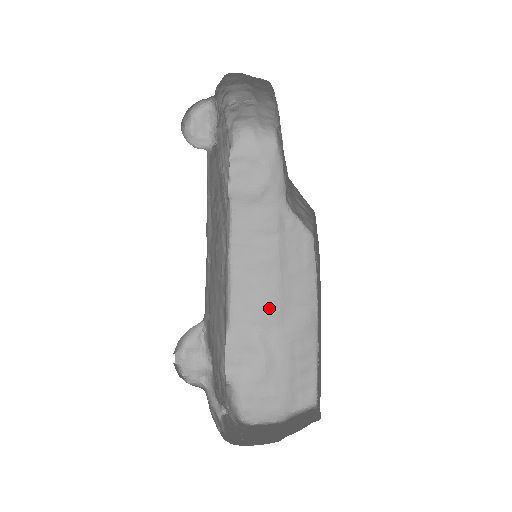
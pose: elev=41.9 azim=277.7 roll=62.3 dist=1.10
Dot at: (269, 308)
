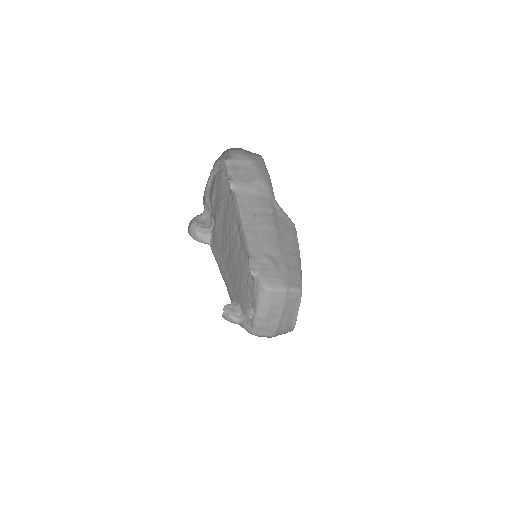
Dot at: (273, 246)
